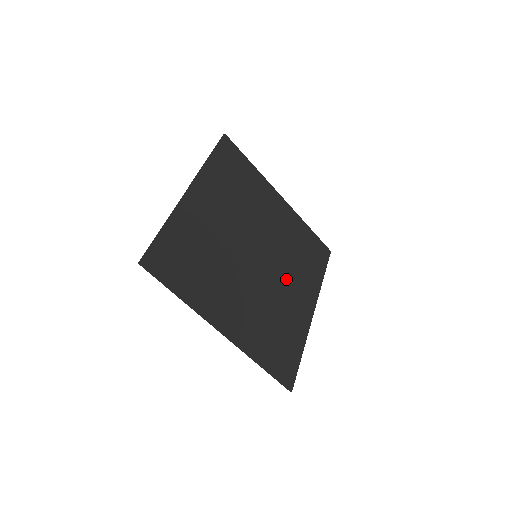
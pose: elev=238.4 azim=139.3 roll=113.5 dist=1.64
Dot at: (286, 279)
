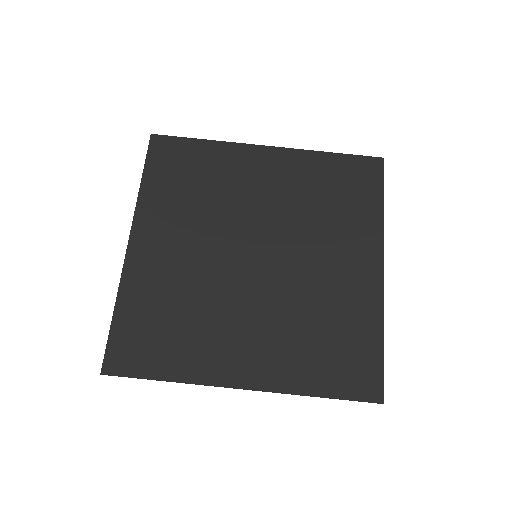
Dot at: (316, 254)
